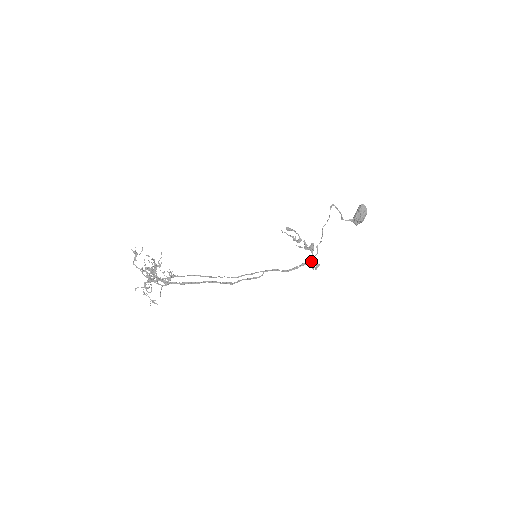
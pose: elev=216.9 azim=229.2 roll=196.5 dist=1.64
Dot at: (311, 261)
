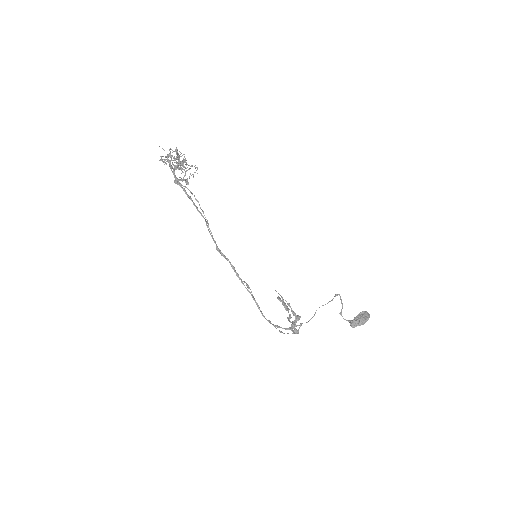
Dot at: occluded
